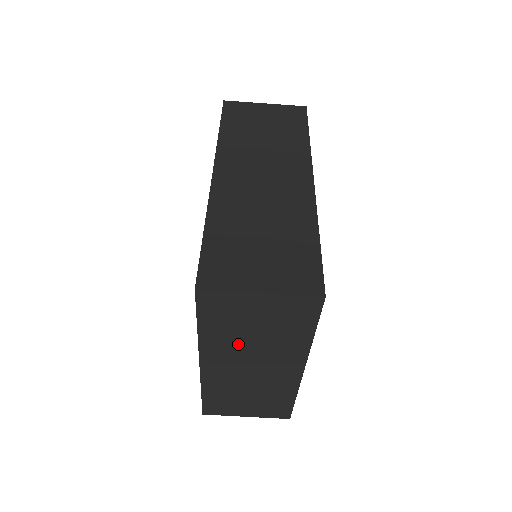
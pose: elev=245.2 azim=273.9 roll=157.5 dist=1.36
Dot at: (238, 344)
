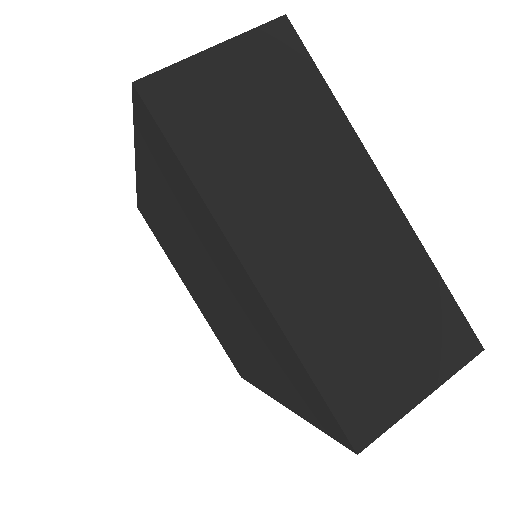
Dot at: (262, 176)
